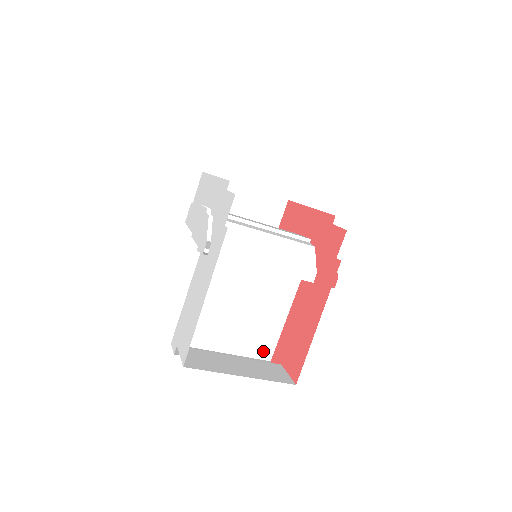
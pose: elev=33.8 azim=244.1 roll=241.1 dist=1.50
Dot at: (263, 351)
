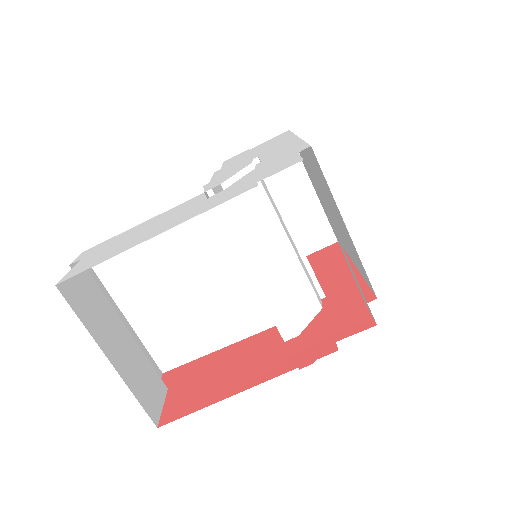
Dot at: (166, 356)
